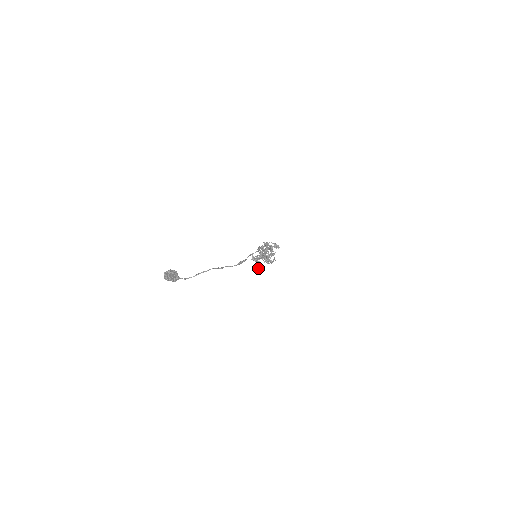
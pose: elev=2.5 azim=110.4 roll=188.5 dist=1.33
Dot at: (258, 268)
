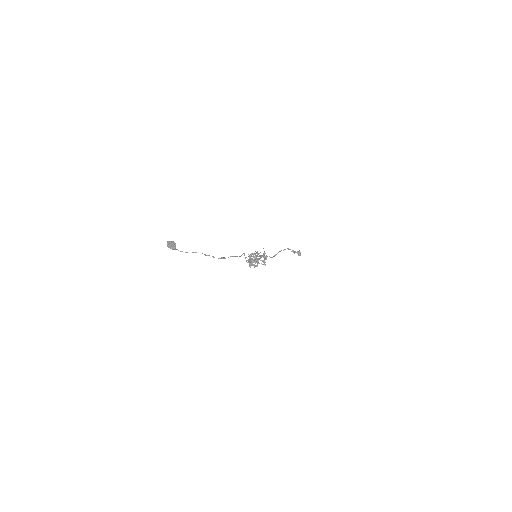
Dot at: (262, 264)
